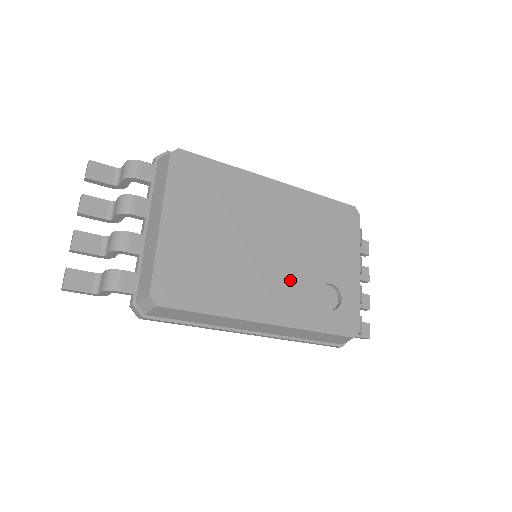
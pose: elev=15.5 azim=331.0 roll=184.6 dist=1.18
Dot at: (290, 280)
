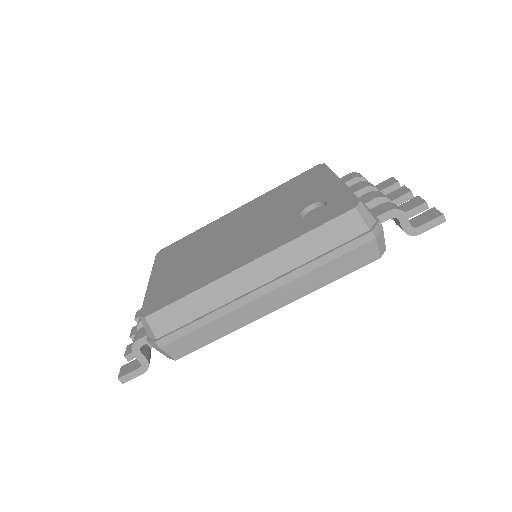
Dot at: (264, 232)
